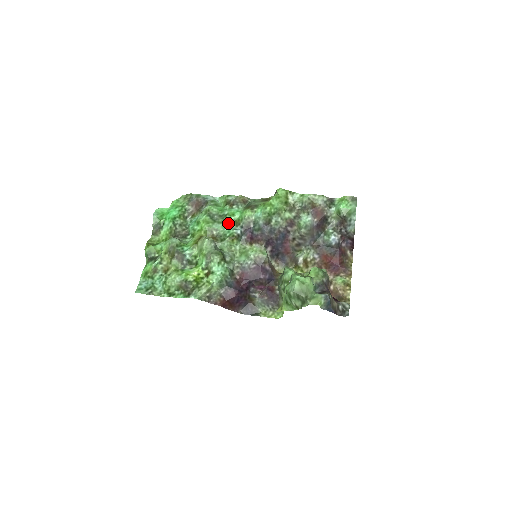
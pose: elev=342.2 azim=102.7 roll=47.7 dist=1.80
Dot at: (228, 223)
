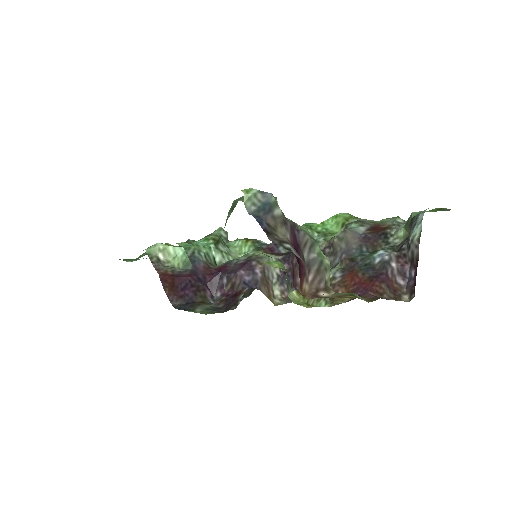
Dot at: occluded
